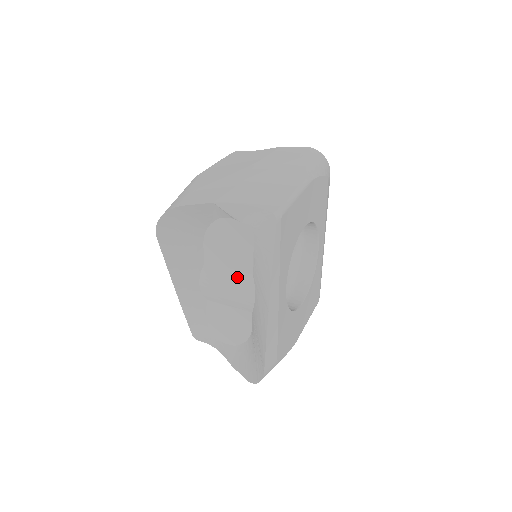
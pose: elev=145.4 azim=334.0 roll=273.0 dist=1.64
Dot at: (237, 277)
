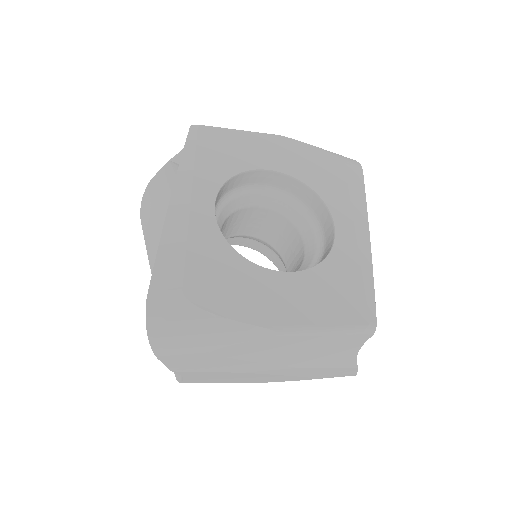
Dot at: occluded
